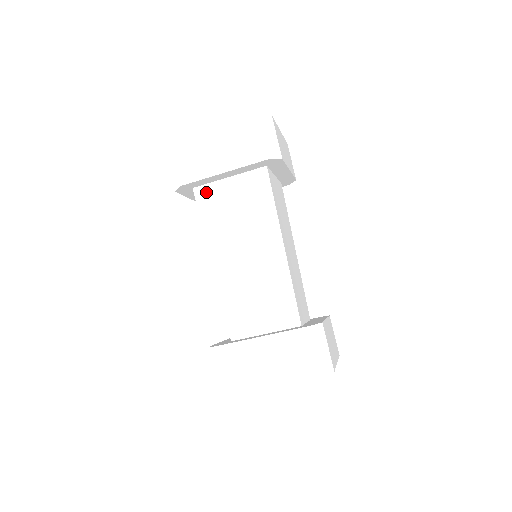
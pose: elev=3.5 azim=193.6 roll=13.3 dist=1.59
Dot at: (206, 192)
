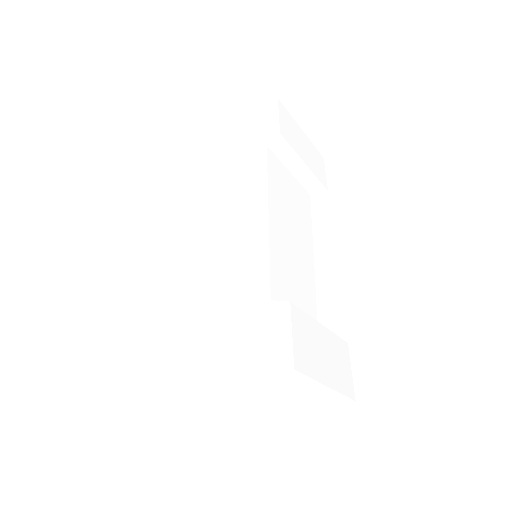
Dot at: (208, 182)
